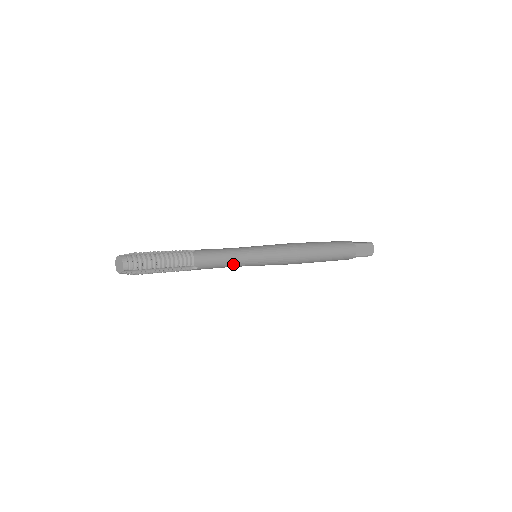
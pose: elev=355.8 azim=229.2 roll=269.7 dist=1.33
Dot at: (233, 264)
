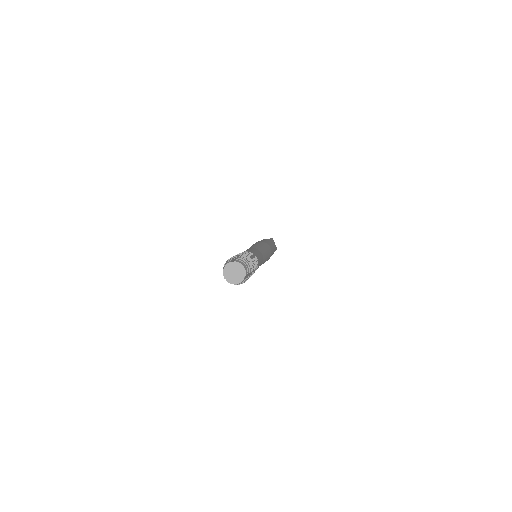
Dot at: occluded
